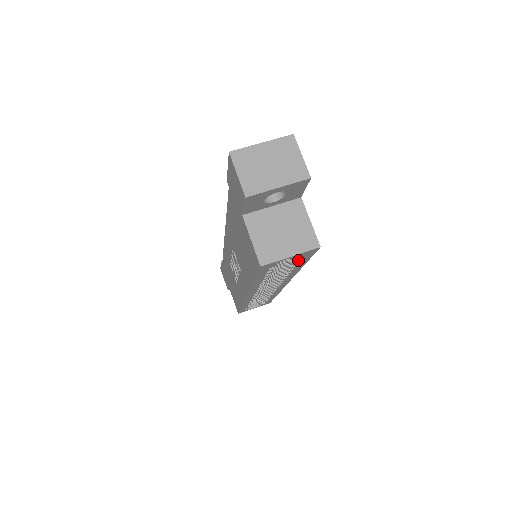
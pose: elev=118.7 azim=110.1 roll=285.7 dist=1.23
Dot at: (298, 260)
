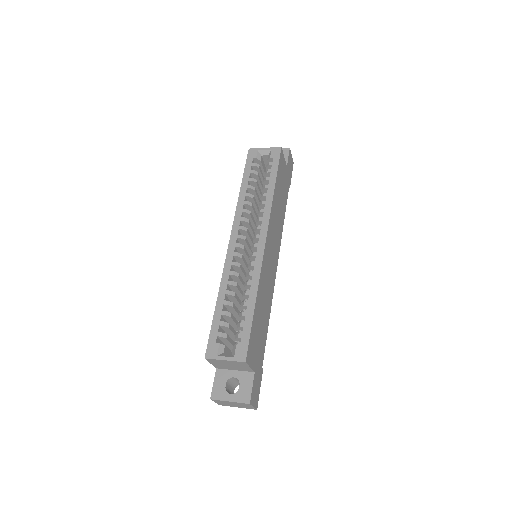
Dot at: (270, 163)
